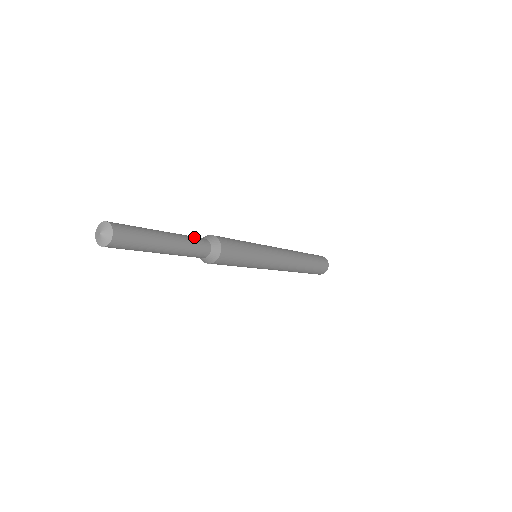
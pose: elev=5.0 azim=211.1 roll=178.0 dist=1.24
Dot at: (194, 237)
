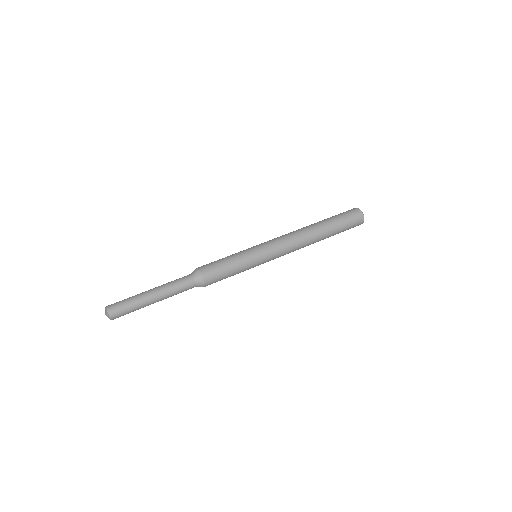
Dot at: (182, 289)
